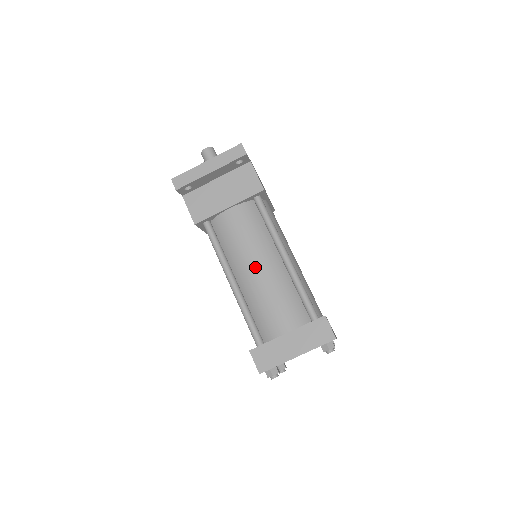
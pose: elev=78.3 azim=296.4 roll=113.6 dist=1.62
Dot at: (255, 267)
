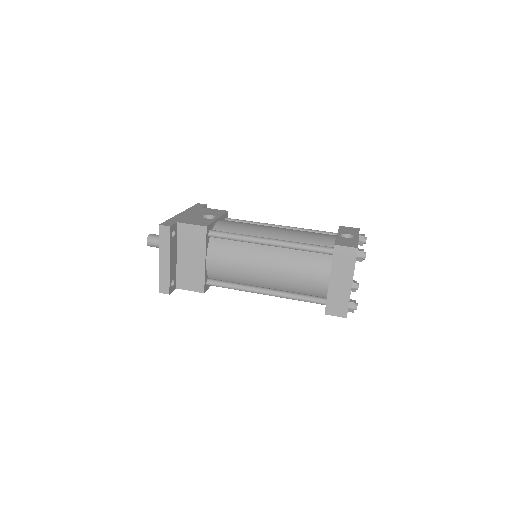
Dot at: (264, 271)
